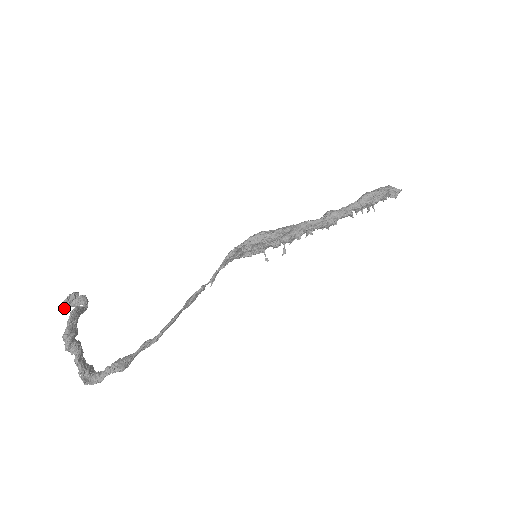
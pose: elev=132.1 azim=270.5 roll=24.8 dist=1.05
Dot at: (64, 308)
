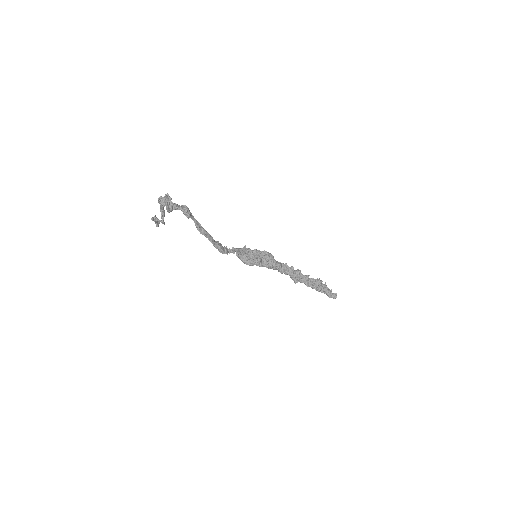
Dot at: (152, 218)
